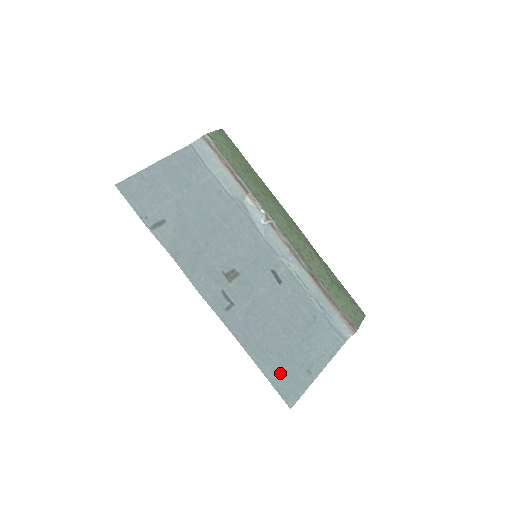
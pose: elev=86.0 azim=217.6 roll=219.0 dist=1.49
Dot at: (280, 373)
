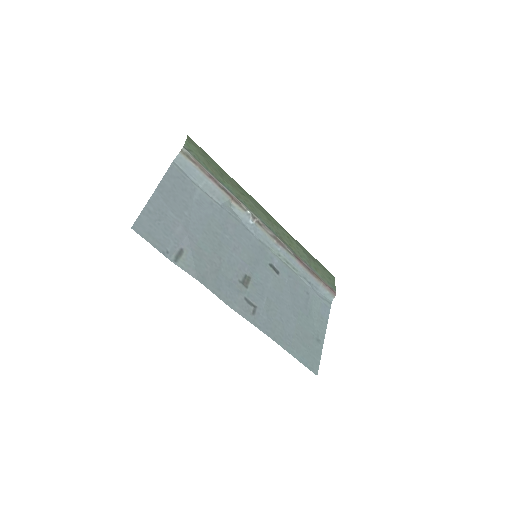
Dot at: (303, 351)
